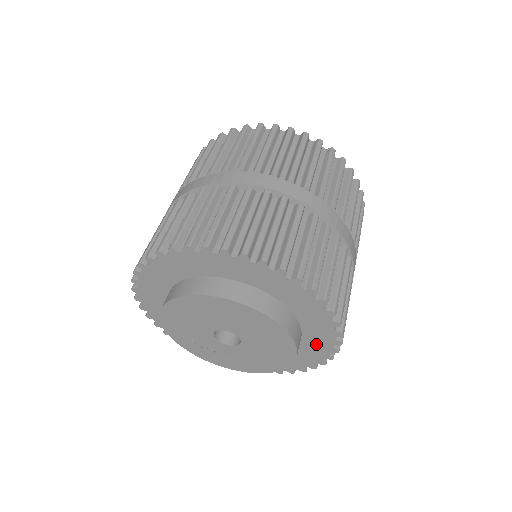
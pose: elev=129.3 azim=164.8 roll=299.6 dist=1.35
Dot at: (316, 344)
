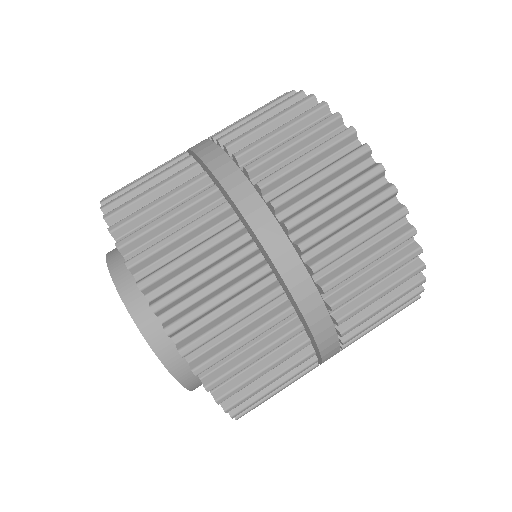
Dot at: occluded
